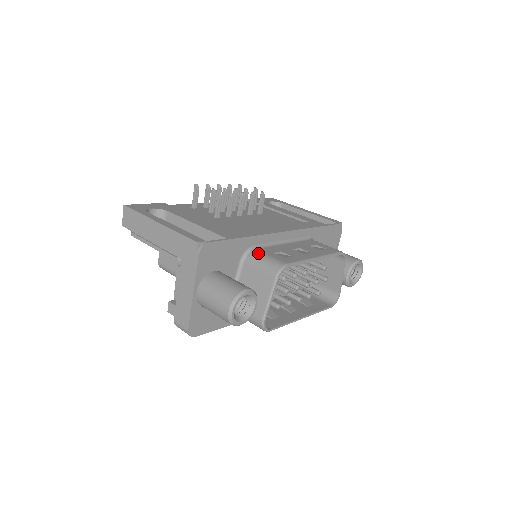
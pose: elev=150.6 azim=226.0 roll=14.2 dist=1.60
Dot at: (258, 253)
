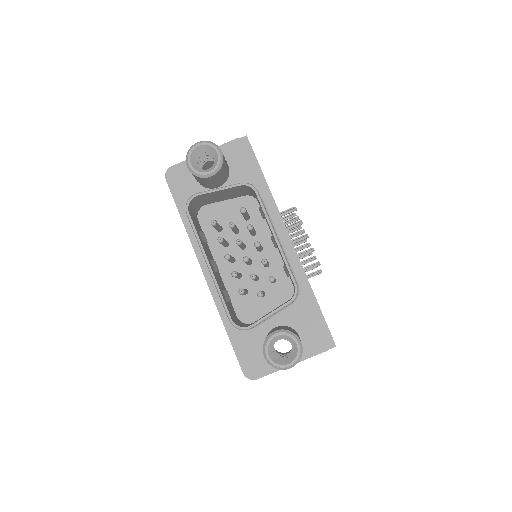
Dot at: occluded
